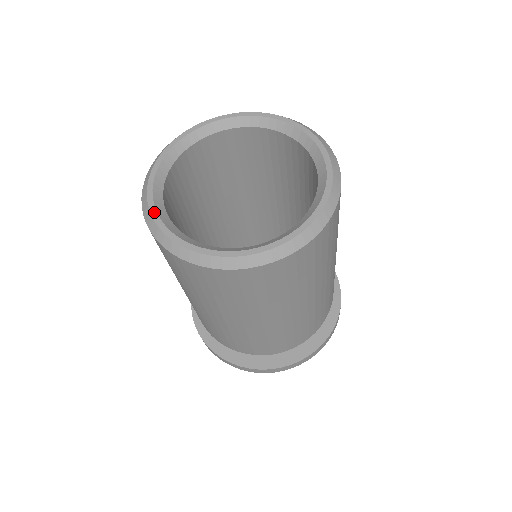
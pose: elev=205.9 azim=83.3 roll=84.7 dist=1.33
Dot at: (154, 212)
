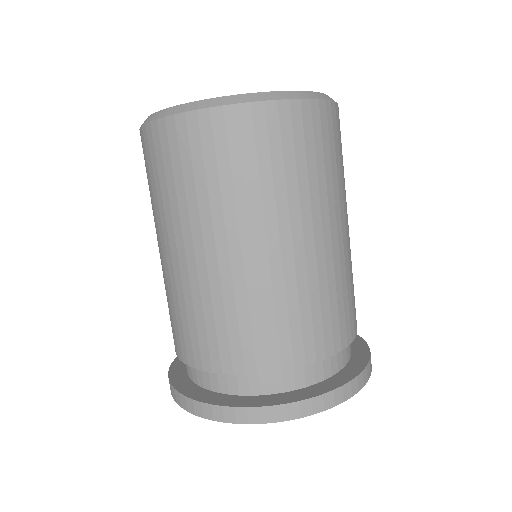
Dot at: occluded
